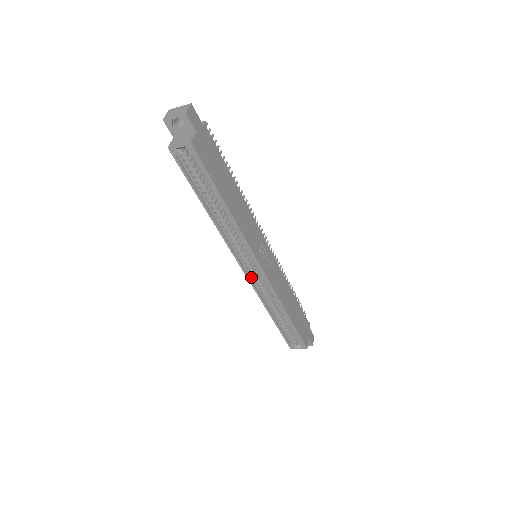
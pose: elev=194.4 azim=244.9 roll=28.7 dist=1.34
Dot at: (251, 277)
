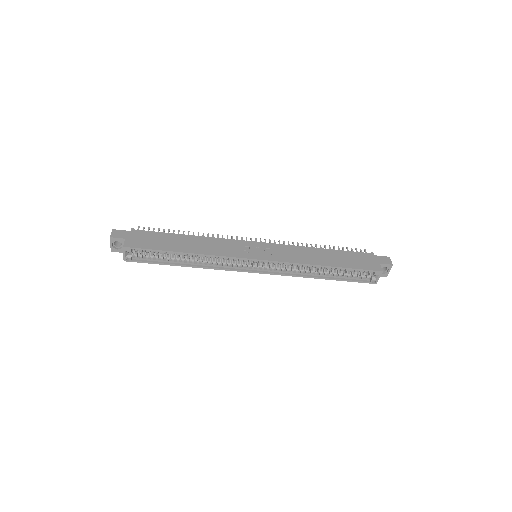
Dot at: (267, 271)
